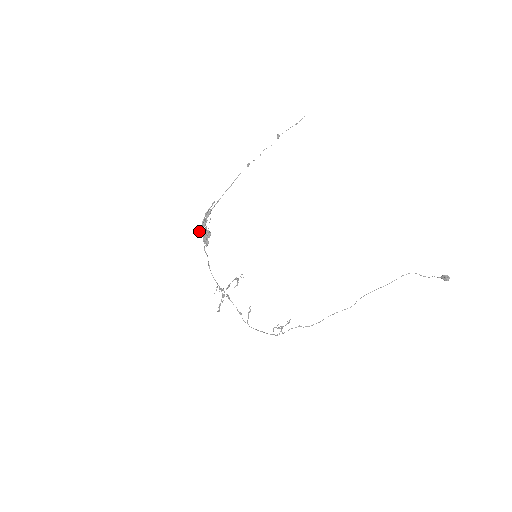
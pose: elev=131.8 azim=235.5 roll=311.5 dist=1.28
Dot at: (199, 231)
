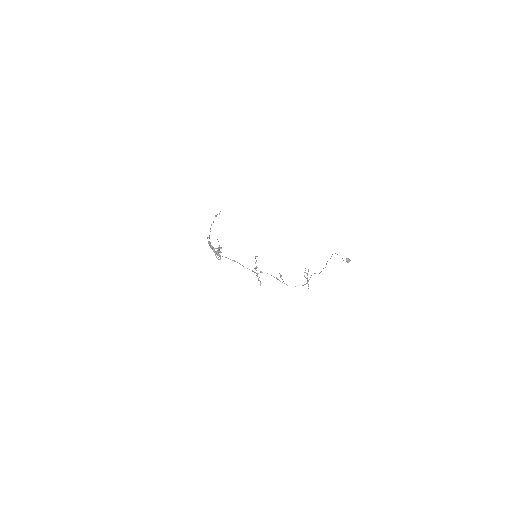
Dot at: (213, 247)
